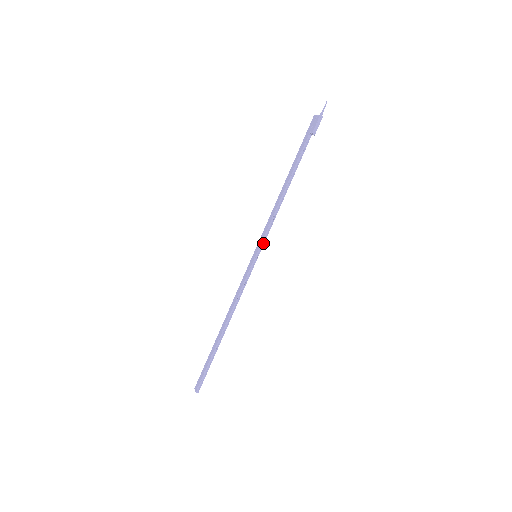
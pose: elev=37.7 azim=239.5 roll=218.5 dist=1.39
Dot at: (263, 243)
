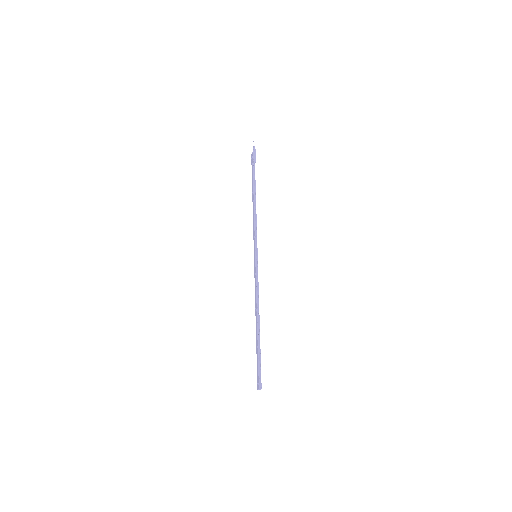
Dot at: (256, 244)
